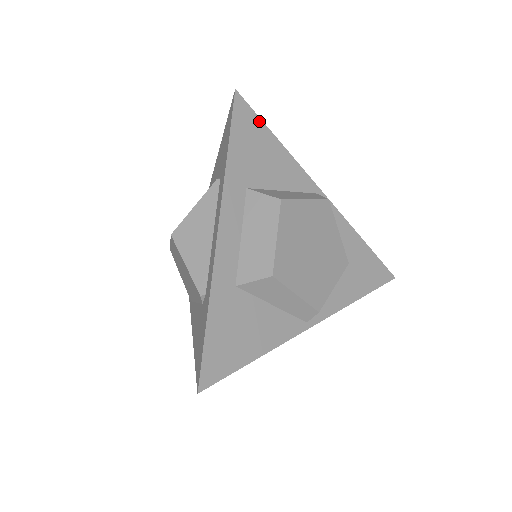
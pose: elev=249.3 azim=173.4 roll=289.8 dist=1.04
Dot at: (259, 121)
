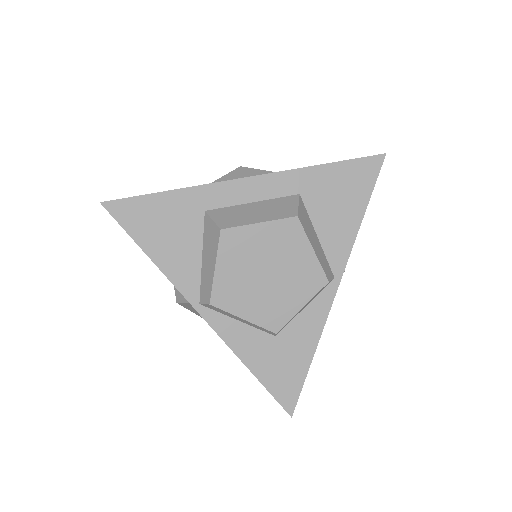
Dot at: (371, 187)
